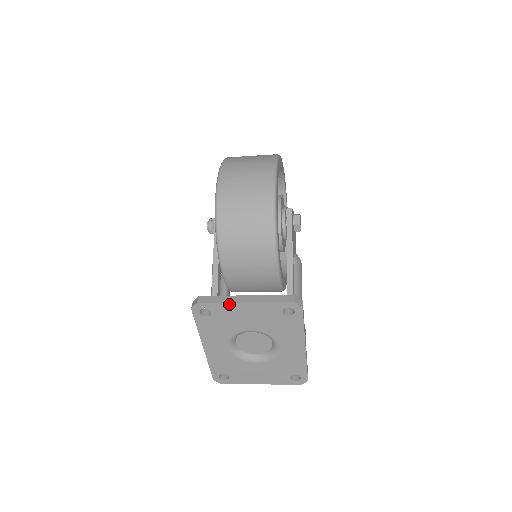
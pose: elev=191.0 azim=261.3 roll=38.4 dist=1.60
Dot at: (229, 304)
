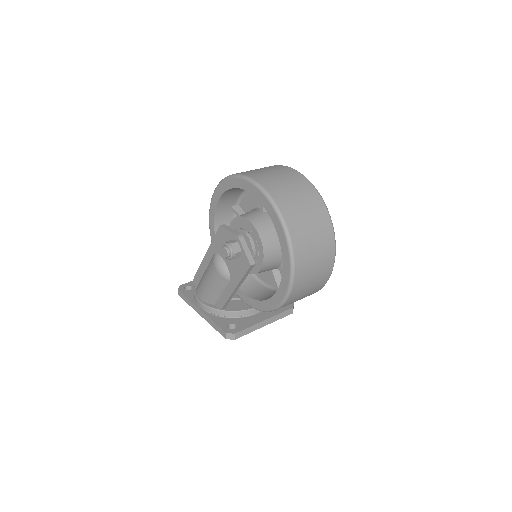
Dot at: (254, 329)
